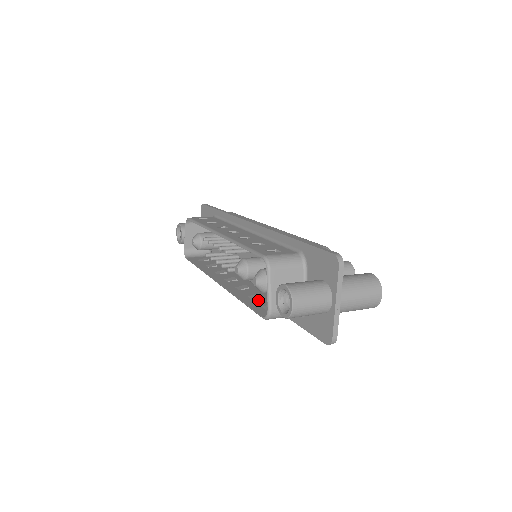
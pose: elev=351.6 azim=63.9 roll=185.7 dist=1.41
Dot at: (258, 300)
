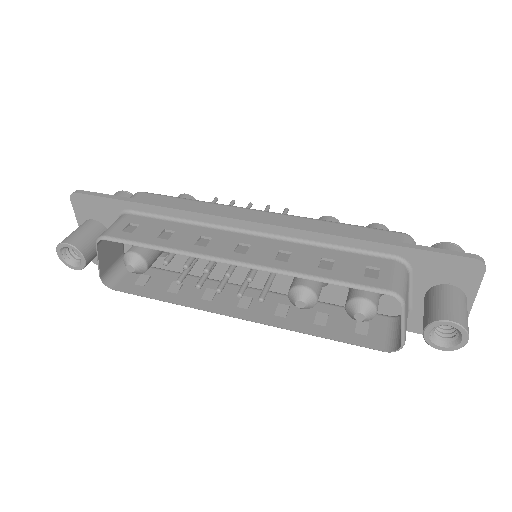
Dot at: (333, 323)
